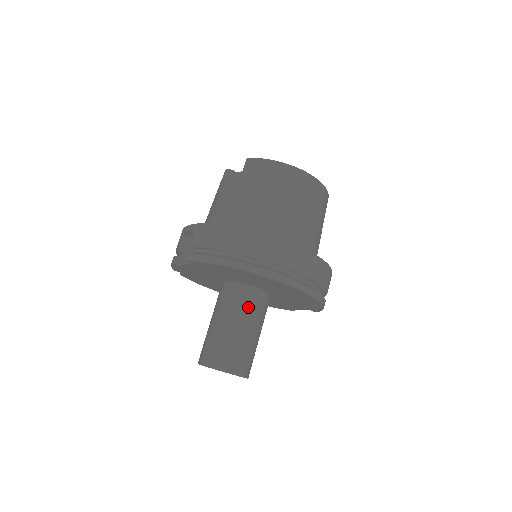
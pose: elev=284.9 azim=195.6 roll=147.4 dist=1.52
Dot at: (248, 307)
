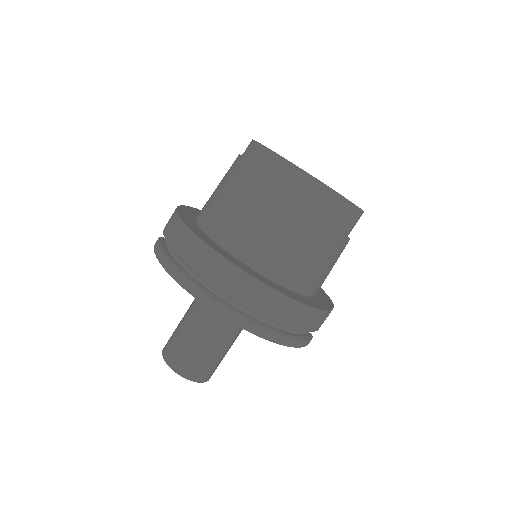
Dot at: (211, 312)
